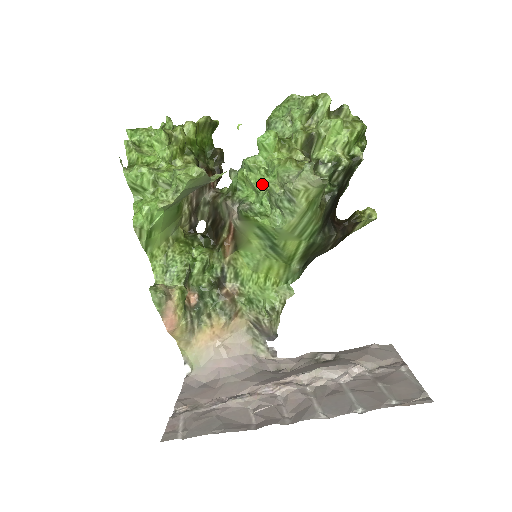
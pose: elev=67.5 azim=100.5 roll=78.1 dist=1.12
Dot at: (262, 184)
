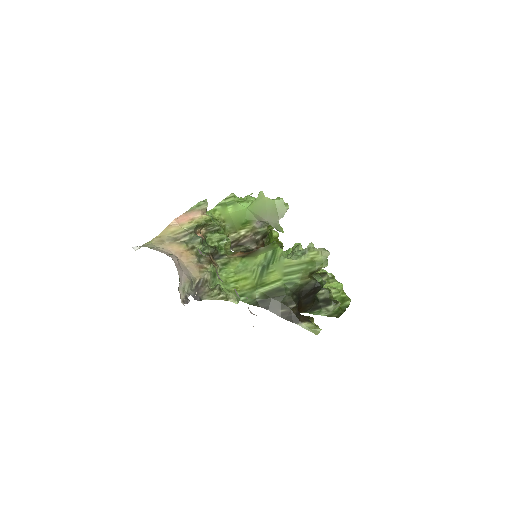
Dot at: (294, 247)
